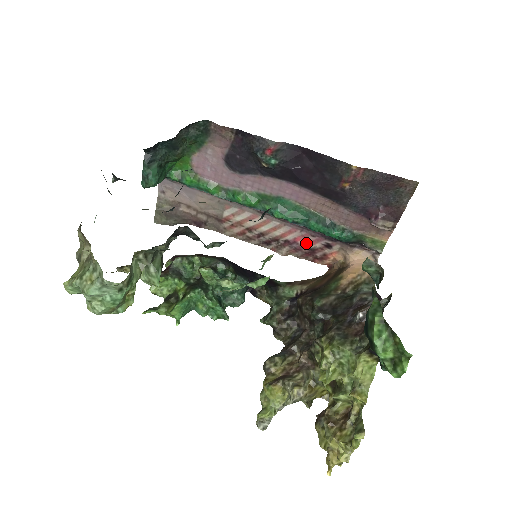
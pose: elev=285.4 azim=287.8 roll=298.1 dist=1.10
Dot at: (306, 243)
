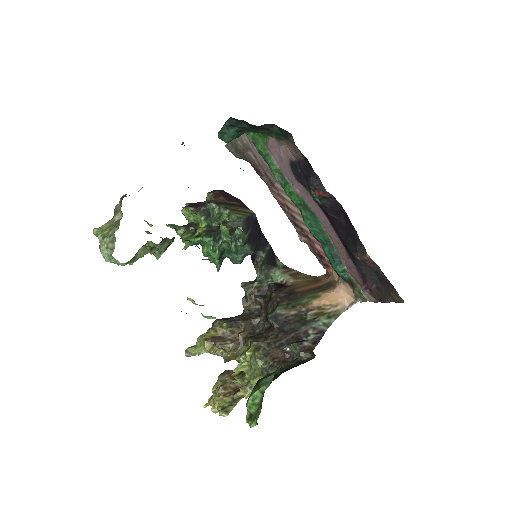
Dot at: (319, 249)
